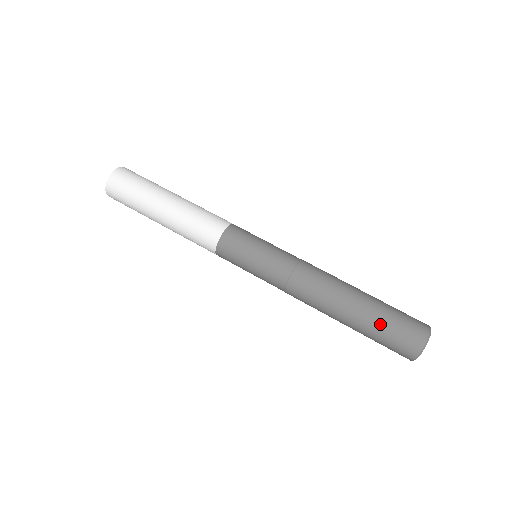
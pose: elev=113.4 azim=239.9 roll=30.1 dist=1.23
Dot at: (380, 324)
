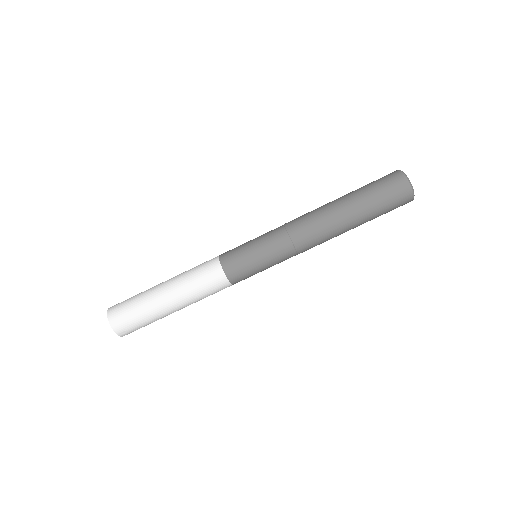
Dot at: (376, 212)
